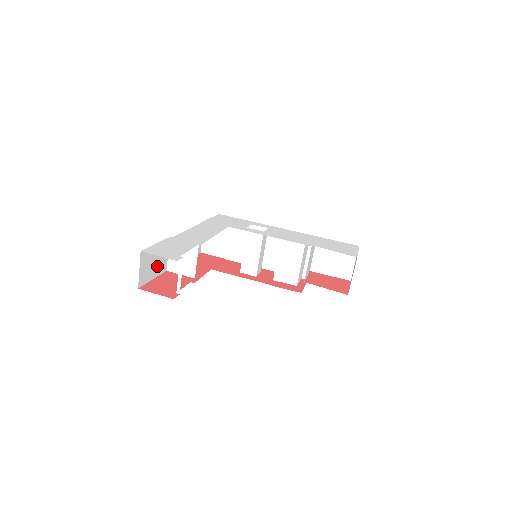
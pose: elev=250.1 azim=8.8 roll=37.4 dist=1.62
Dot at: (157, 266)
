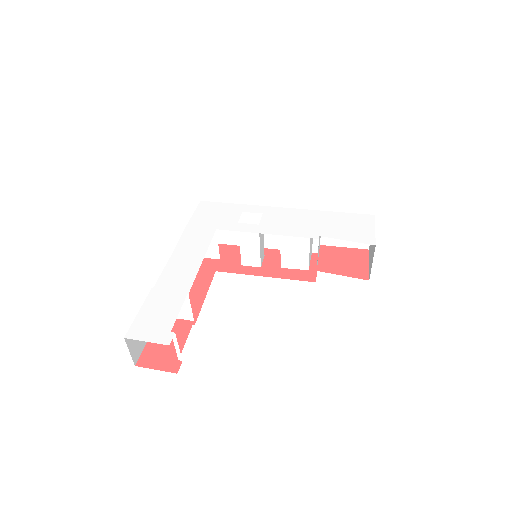
Dot at: occluded
